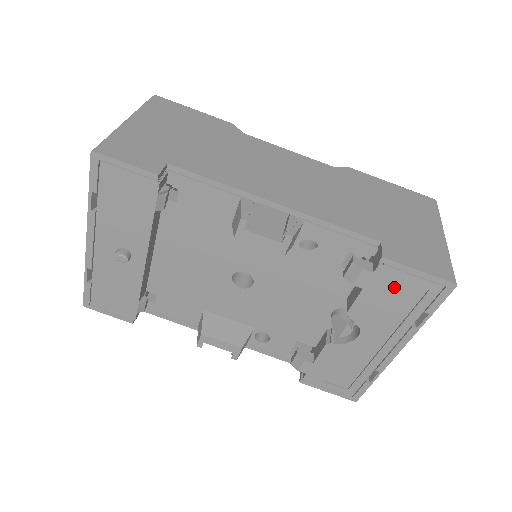
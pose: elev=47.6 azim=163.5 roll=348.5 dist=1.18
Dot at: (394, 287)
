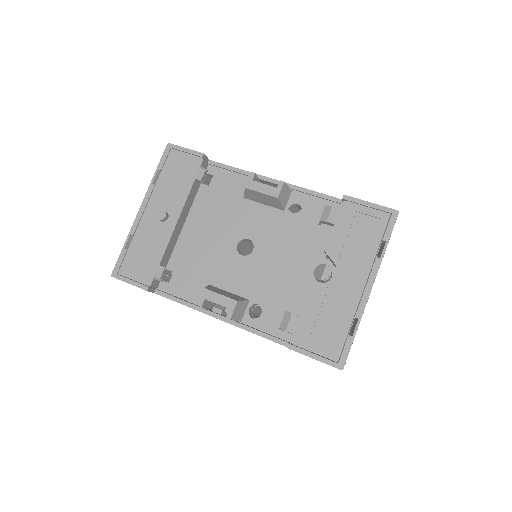
Dot at: (356, 221)
